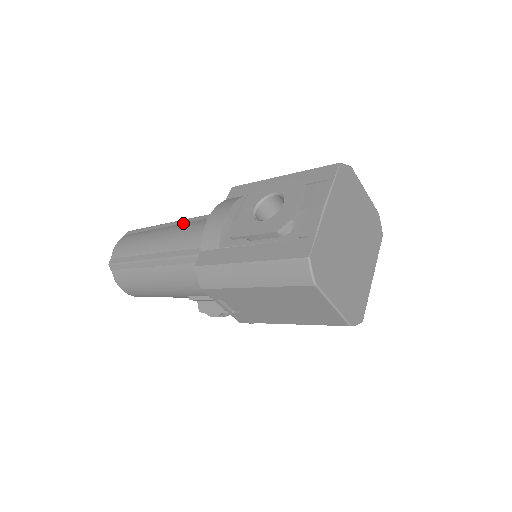
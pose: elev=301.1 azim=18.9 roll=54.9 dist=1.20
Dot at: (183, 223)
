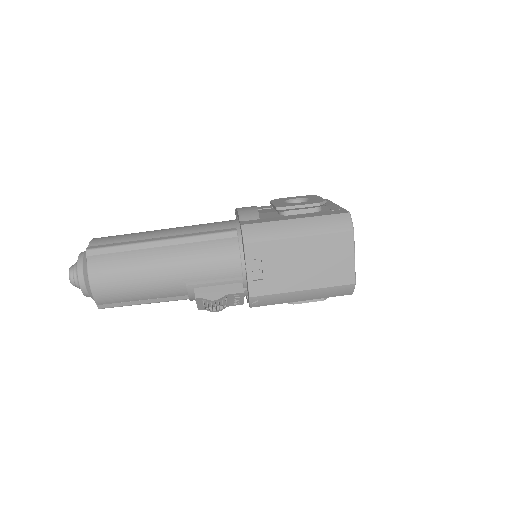
Dot at: occluded
